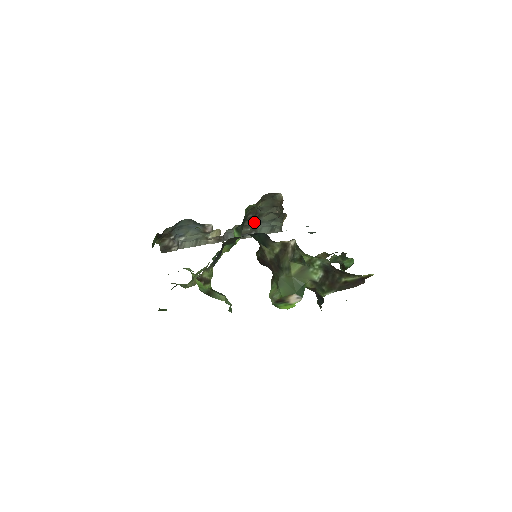
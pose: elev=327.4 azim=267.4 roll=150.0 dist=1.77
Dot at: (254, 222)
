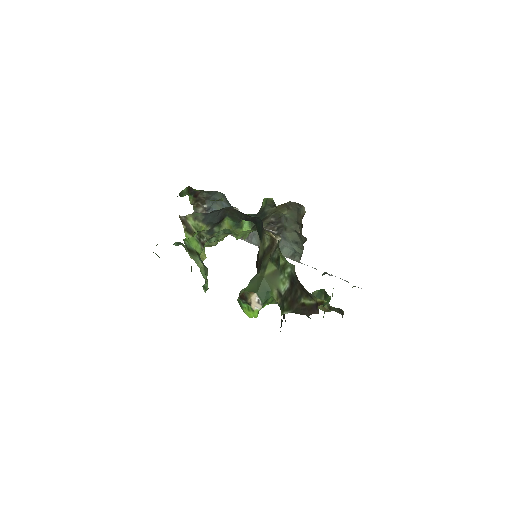
Dot at: (276, 231)
